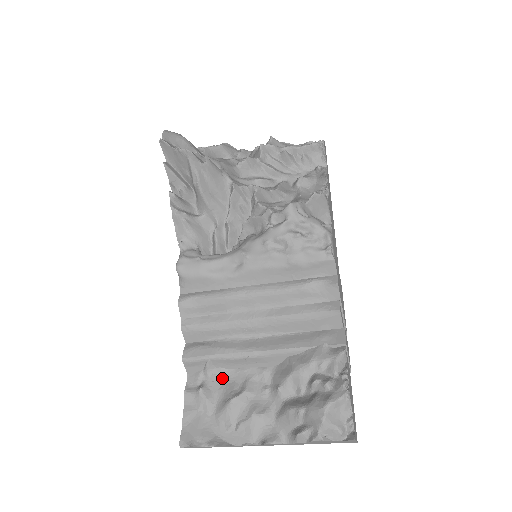
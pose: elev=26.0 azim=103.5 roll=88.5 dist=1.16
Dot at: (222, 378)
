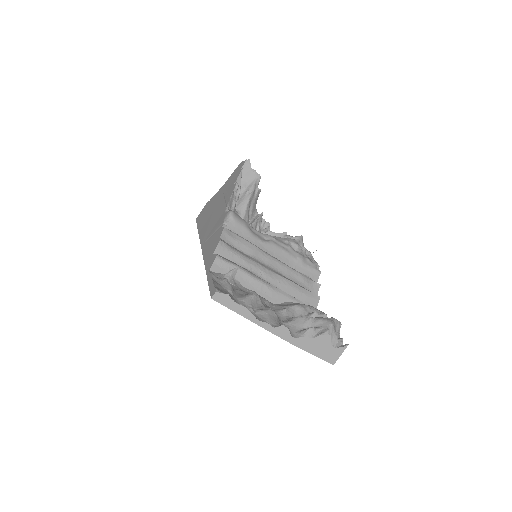
Dot at: (238, 287)
